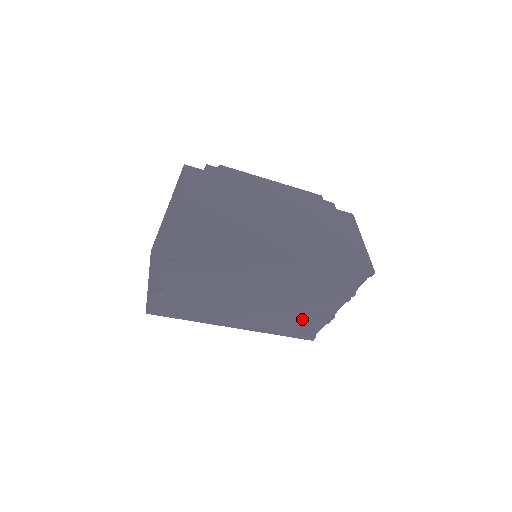
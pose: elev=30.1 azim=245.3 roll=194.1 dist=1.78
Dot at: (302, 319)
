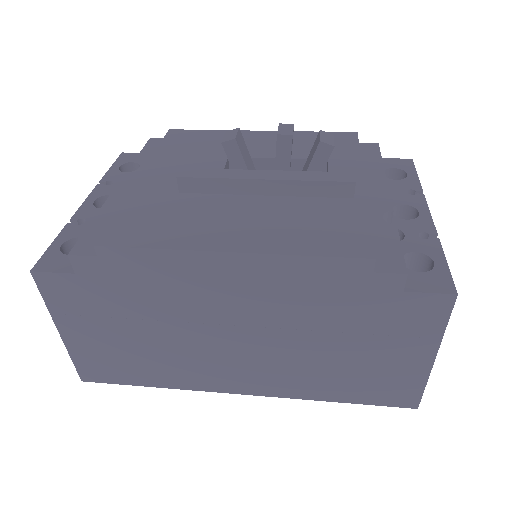
Dot at: occluded
